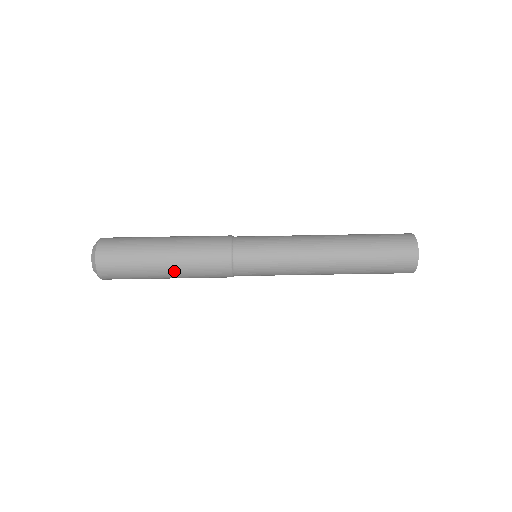
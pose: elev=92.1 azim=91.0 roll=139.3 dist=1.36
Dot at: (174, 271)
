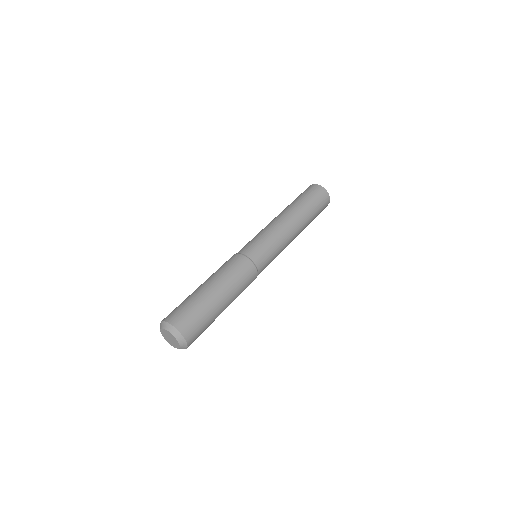
Dot at: (229, 299)
